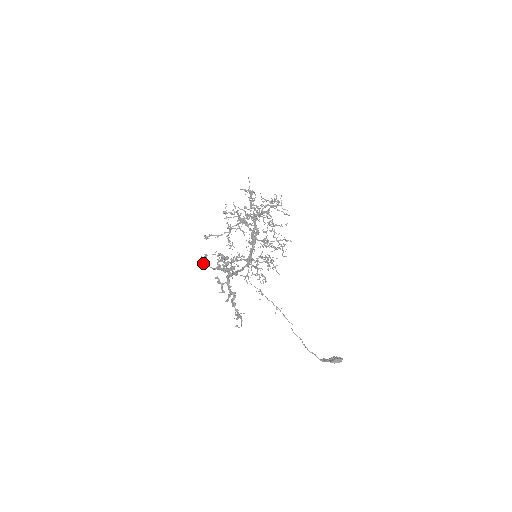
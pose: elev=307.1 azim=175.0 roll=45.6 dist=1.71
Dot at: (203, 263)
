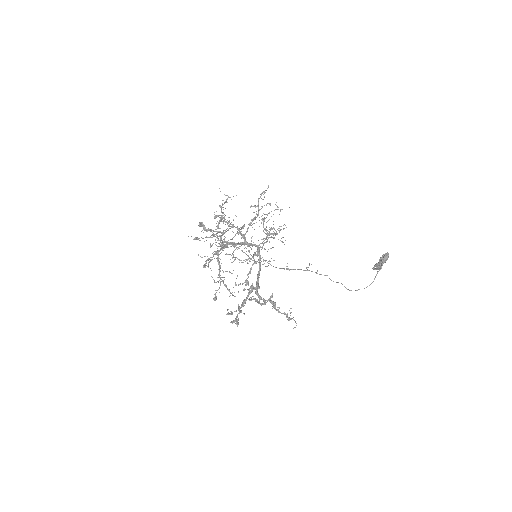
Dot at: occluded
